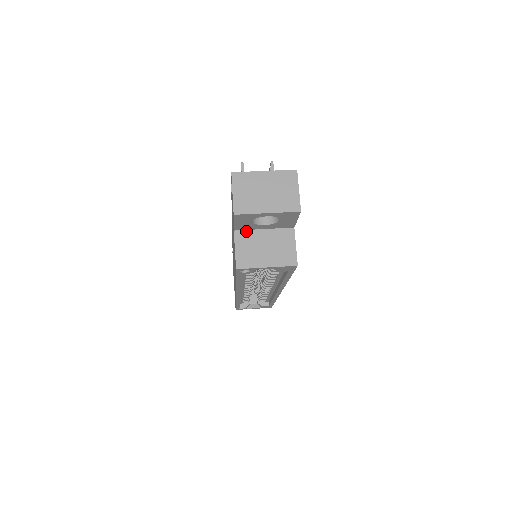
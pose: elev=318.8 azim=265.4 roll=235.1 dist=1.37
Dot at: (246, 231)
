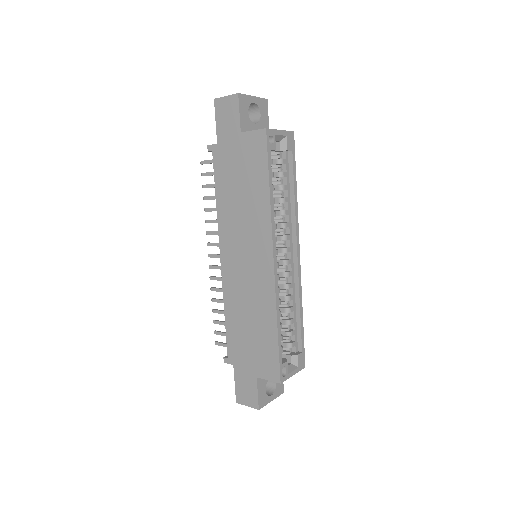
Dot at: occluded
